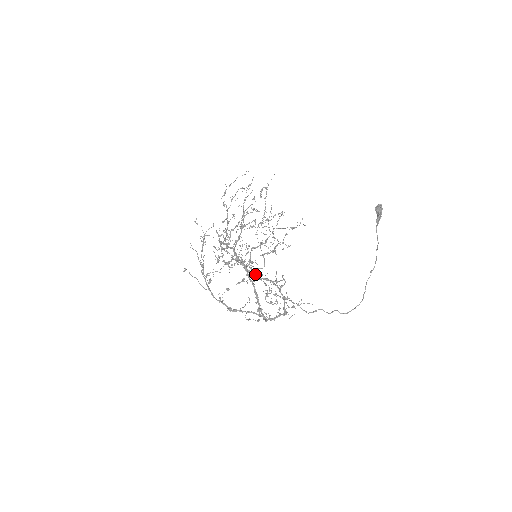
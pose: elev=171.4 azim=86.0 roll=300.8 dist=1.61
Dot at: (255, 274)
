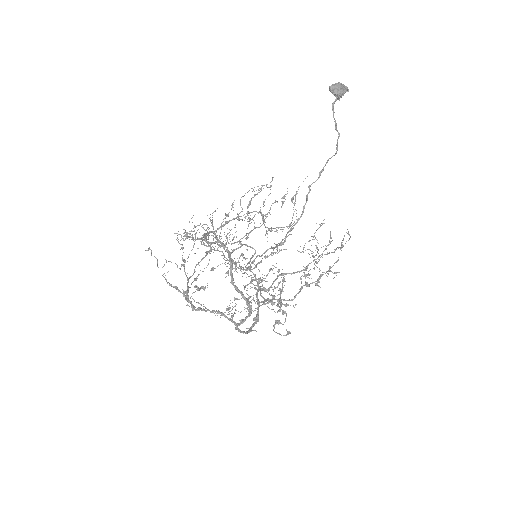
Dot at: (278, 304)
